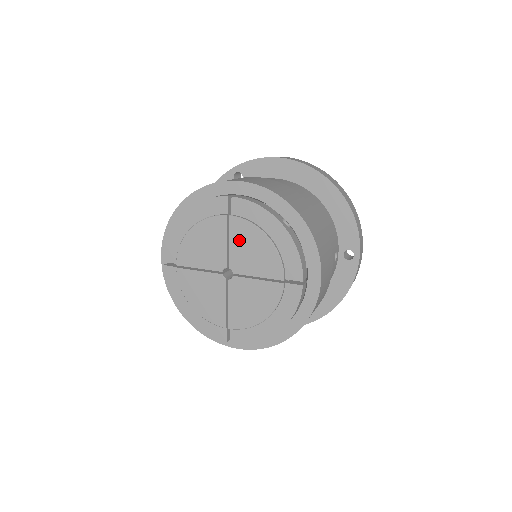
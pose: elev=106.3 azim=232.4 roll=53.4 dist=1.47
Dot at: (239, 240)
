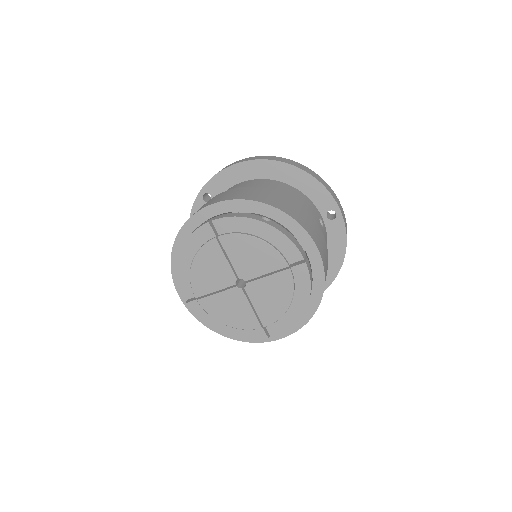
Dot at: (236, 252)
